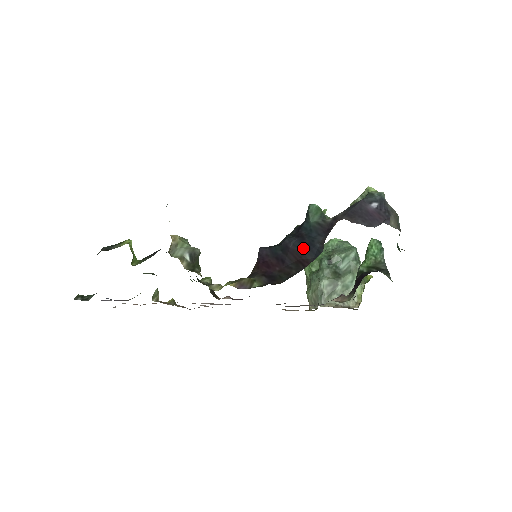
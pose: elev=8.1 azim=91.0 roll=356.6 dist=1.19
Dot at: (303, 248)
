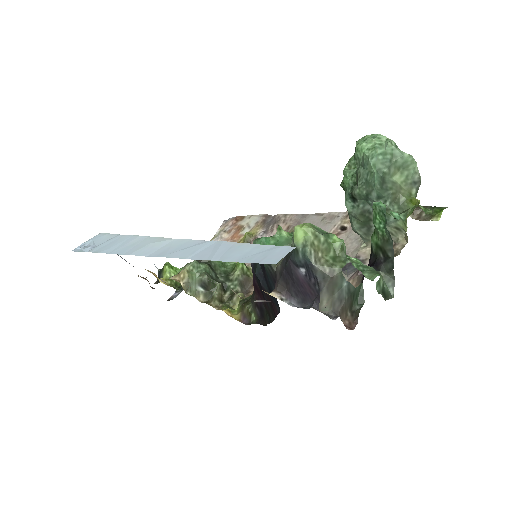
Dot at: (269, 292)
